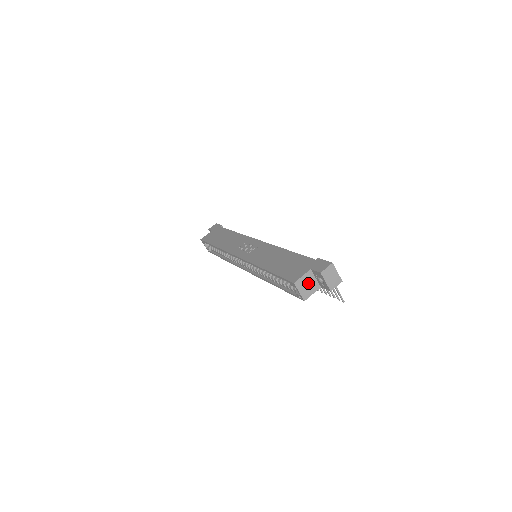
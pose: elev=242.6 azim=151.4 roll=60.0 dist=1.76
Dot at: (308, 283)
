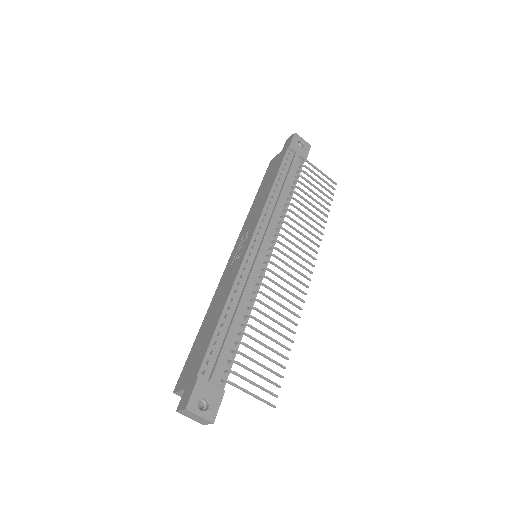
Dot at: occluded
